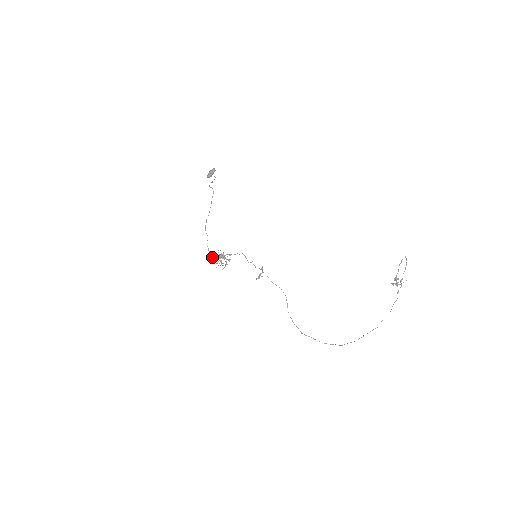
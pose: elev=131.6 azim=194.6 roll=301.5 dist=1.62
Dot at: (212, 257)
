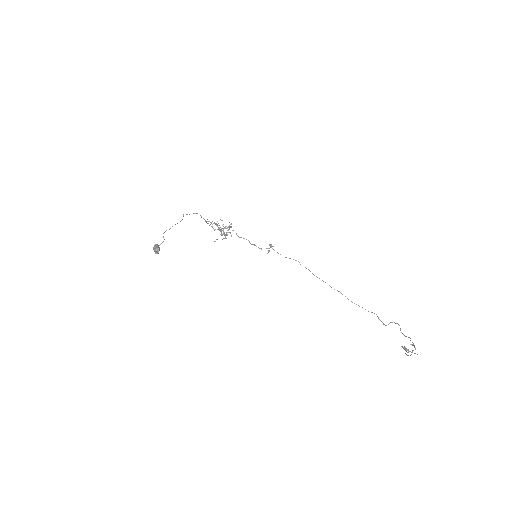
Dot at: (212, 224)
